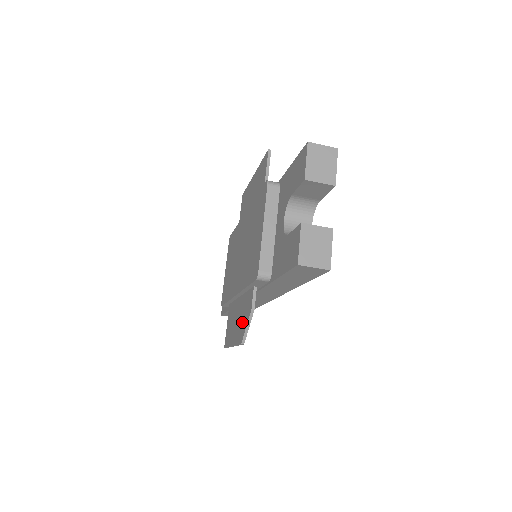
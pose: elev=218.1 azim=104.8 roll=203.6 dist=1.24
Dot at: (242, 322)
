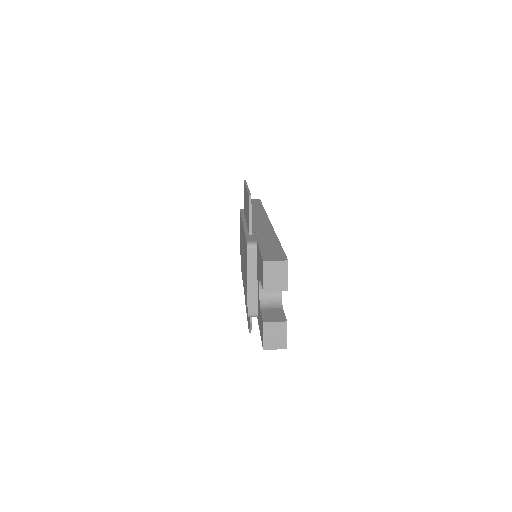
Dot at: (248, 317)
